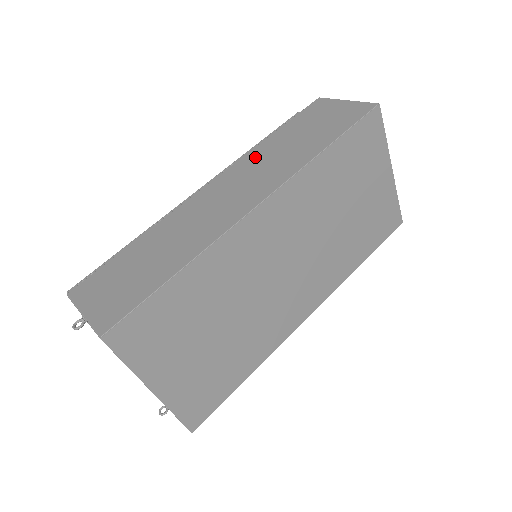
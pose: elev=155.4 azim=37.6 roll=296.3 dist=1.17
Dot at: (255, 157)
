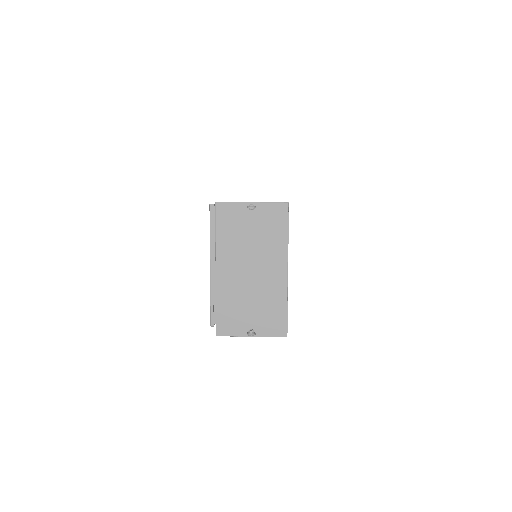
Dot at: occluded
